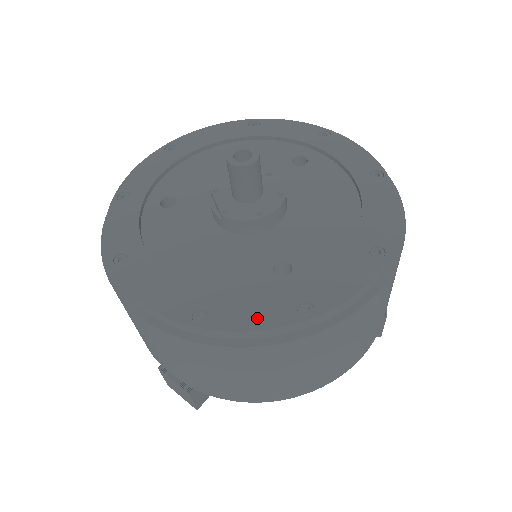
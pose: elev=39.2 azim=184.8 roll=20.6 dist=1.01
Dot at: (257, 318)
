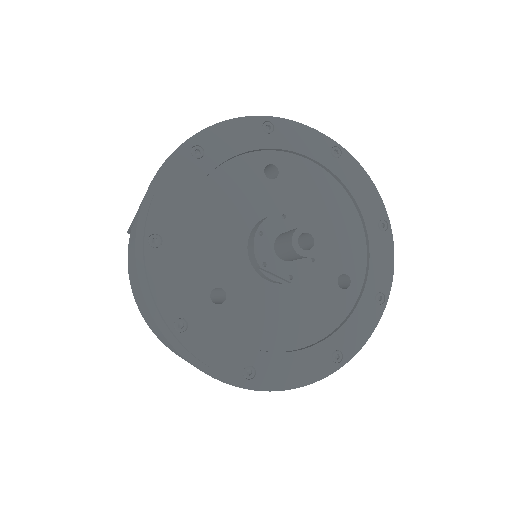
Dot at: (365, 328)
